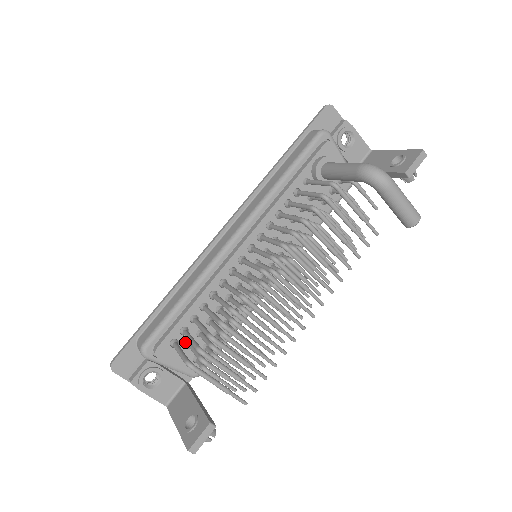
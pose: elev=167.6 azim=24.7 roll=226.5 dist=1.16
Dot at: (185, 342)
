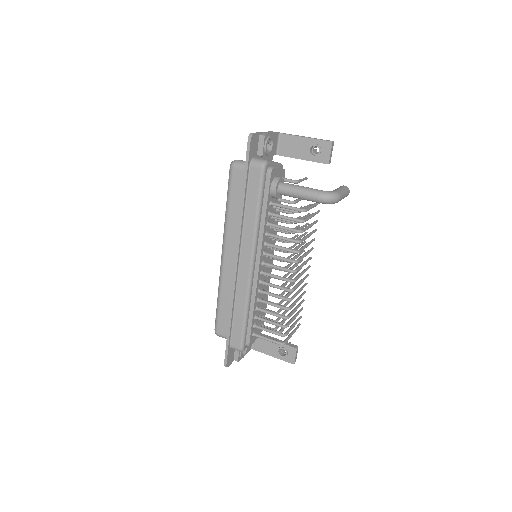
Dot at: (256, 328)
